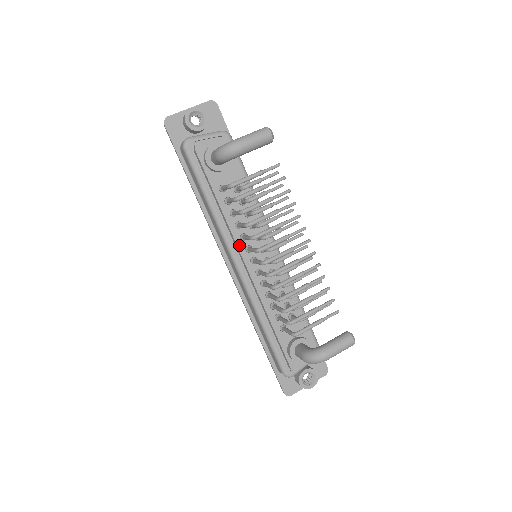
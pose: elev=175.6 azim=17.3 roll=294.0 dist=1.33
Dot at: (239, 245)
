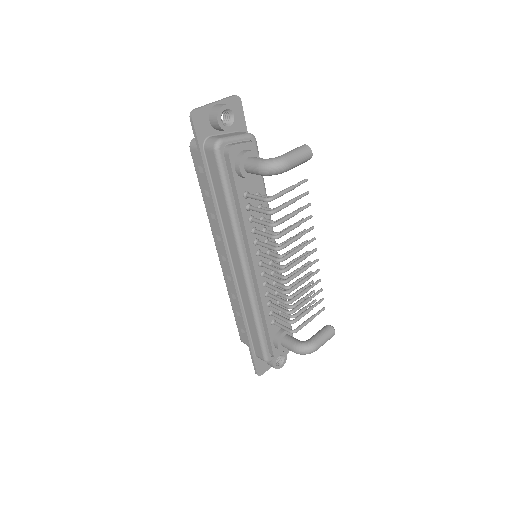
Dot at: (252, 250)
